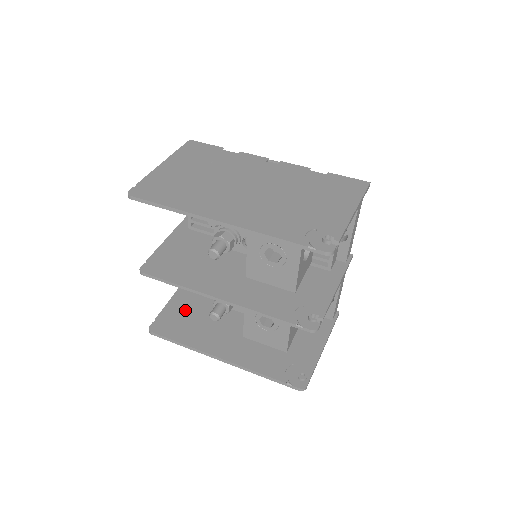
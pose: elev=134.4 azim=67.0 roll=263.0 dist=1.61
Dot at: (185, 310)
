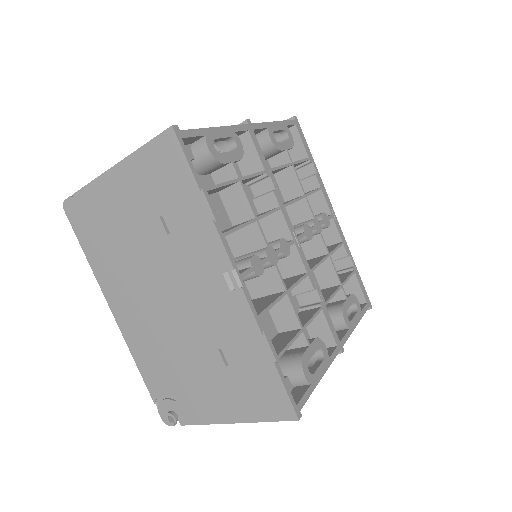
Dot at: occluded
